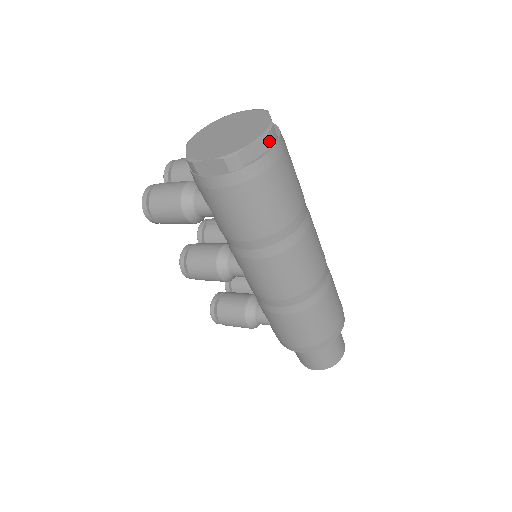
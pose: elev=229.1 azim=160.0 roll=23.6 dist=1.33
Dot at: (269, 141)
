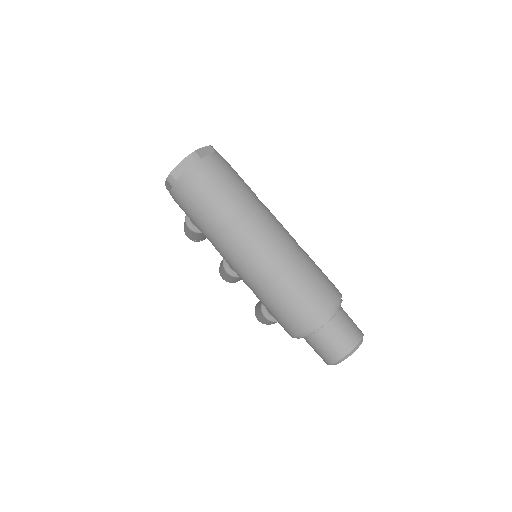
Dot at: (190, 161)
